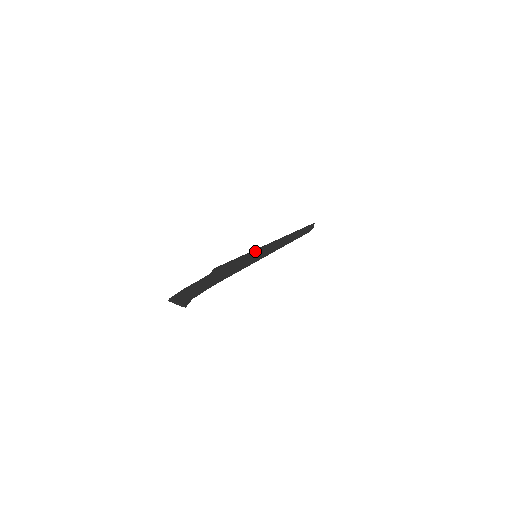
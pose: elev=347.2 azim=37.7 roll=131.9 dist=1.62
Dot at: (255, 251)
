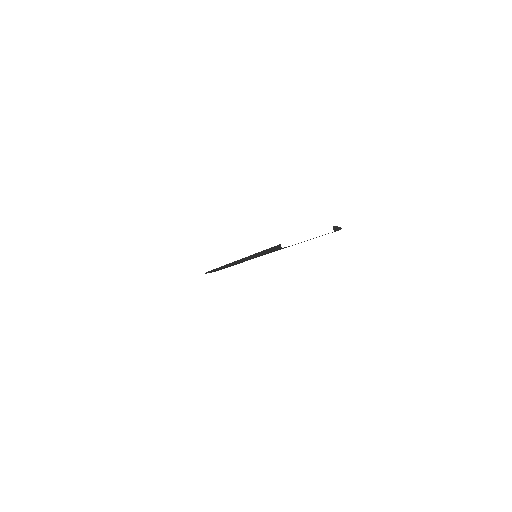
Dot at: (250, 256)
